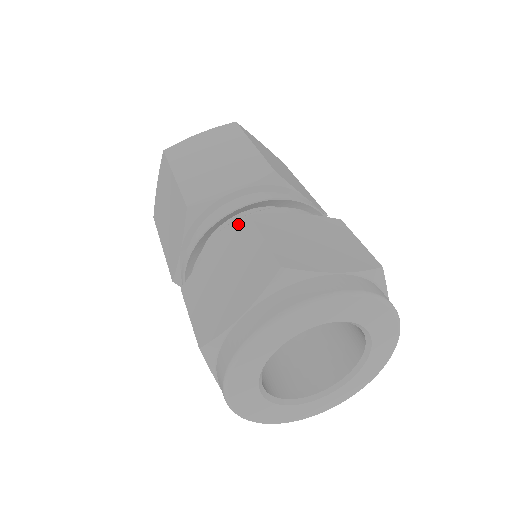
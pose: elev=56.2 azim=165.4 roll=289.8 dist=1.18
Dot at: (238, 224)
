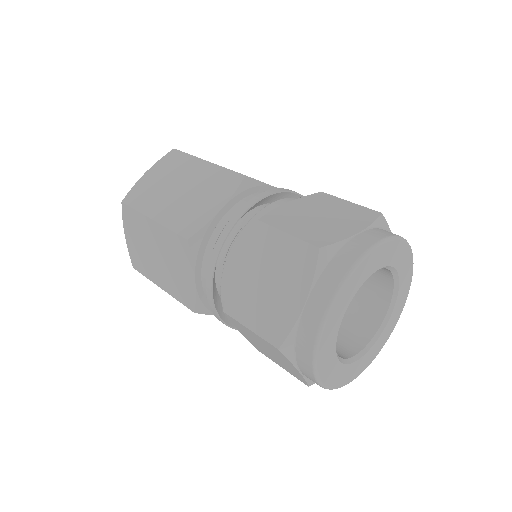
Dot at: (250, 232)
